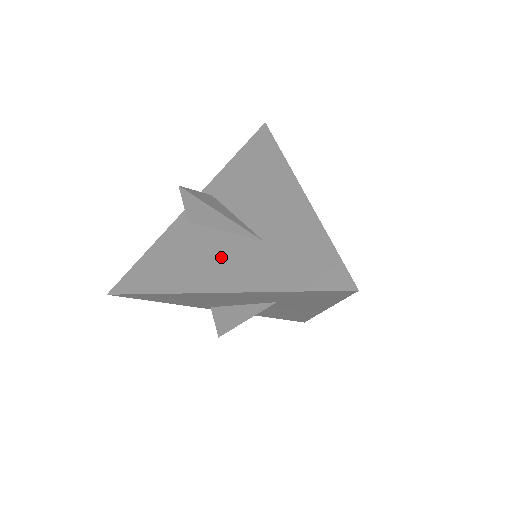
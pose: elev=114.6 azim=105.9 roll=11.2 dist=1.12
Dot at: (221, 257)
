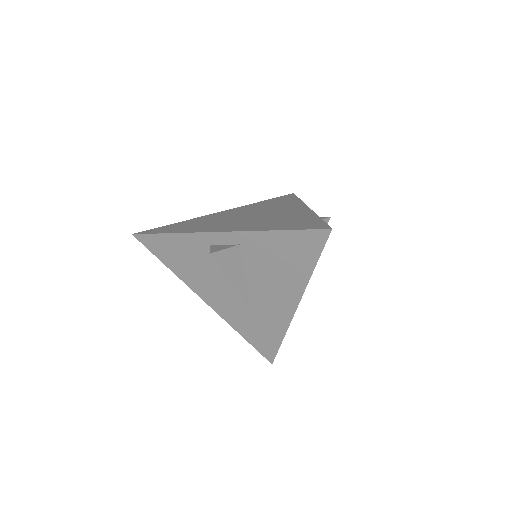
Dot at: (220, 291)
